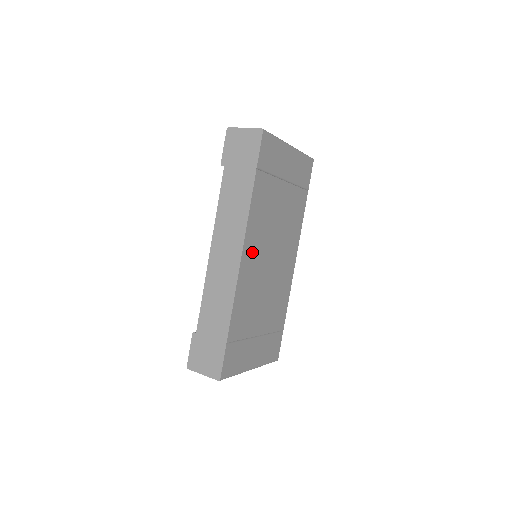
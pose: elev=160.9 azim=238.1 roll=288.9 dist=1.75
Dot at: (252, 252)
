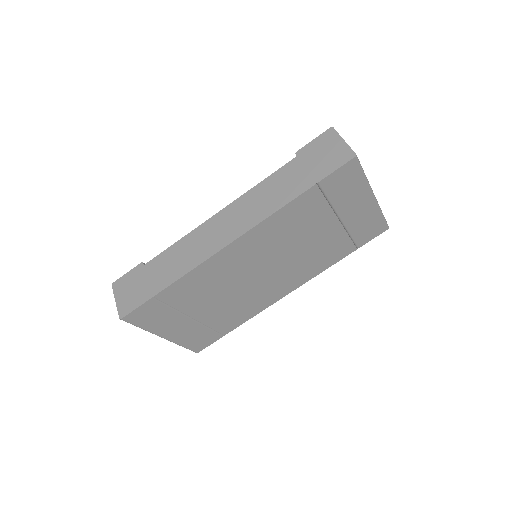
Dot at: (247, 248)
